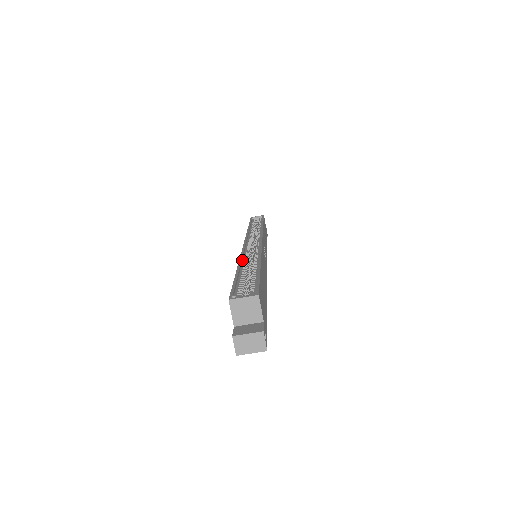
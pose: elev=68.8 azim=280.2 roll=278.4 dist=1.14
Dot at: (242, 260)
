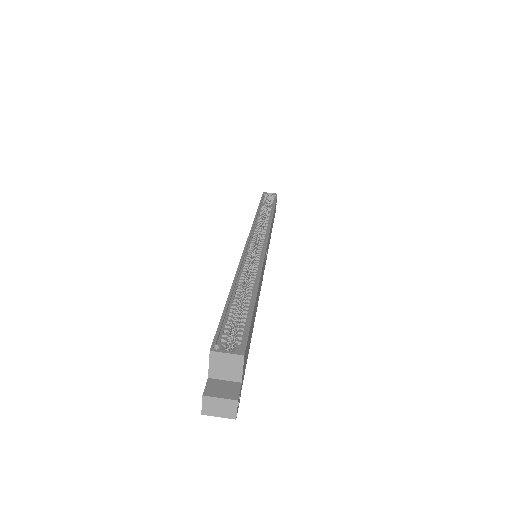
Dot at: (239, 272)
